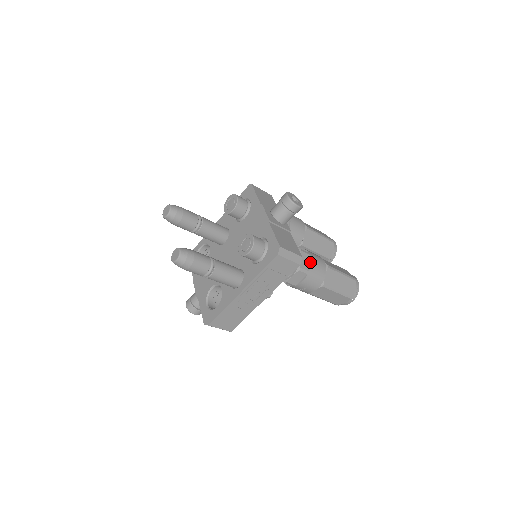
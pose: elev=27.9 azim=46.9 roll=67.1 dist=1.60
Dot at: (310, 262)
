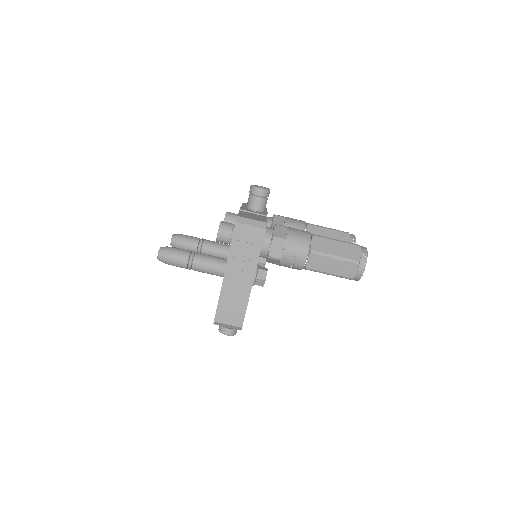
Dot at: (286, 232)
